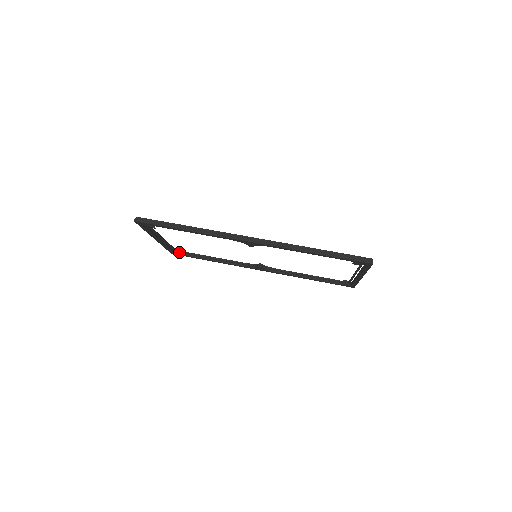
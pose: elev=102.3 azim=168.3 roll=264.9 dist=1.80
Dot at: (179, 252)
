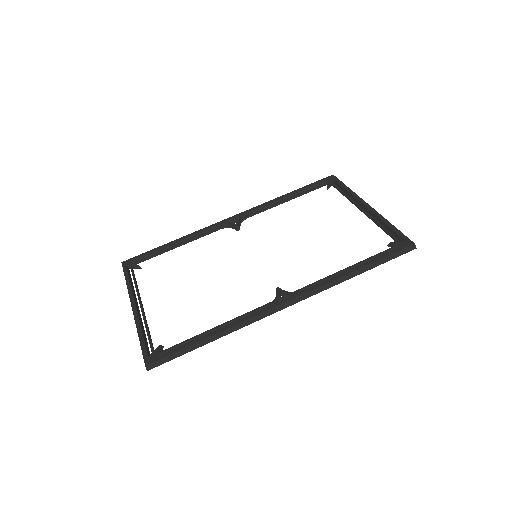
Dot at: (138, 268)
